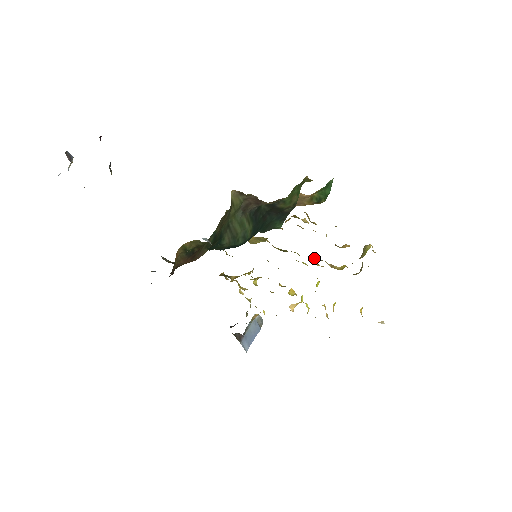
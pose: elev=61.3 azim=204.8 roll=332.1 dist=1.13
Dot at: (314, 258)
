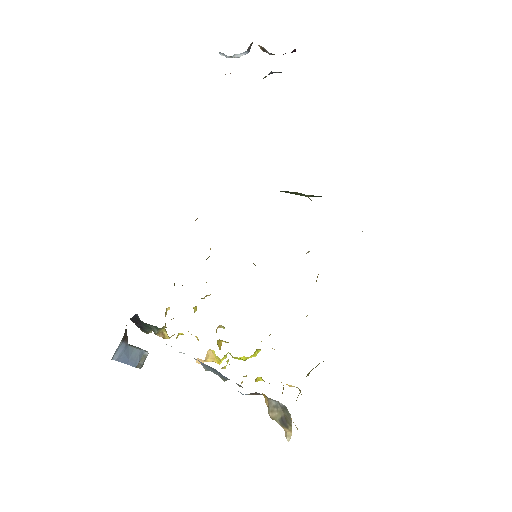
Dot at: occluded
